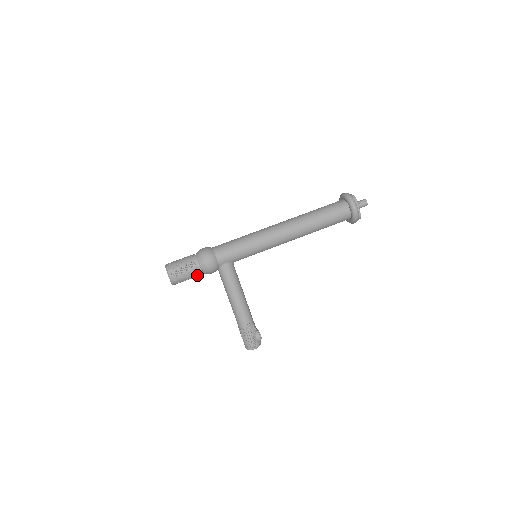
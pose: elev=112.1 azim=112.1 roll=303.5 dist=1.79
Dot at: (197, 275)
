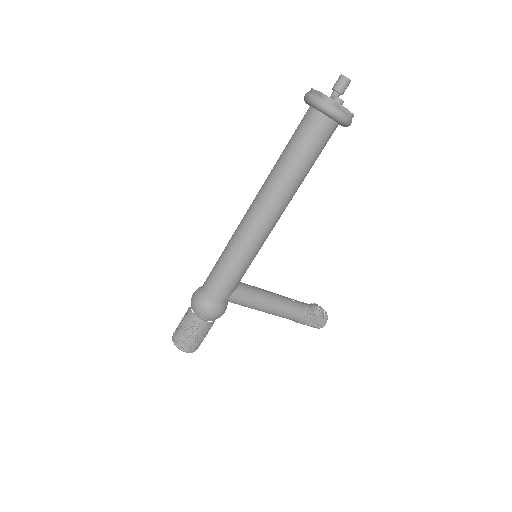
Dot at: occluded
